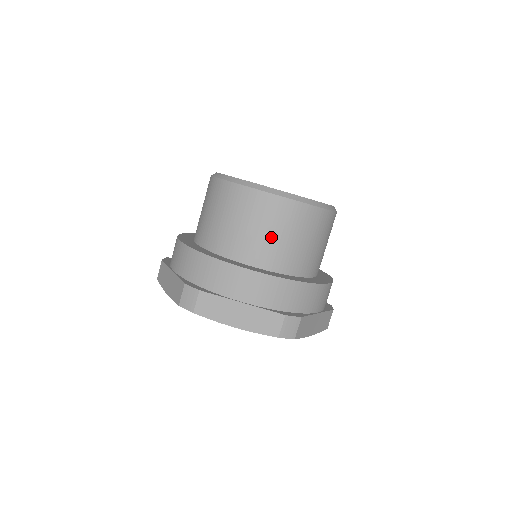
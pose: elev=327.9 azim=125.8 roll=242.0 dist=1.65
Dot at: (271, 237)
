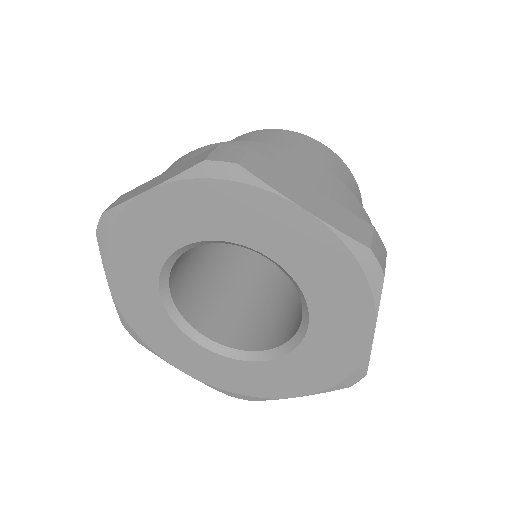
Dot at: occluded
